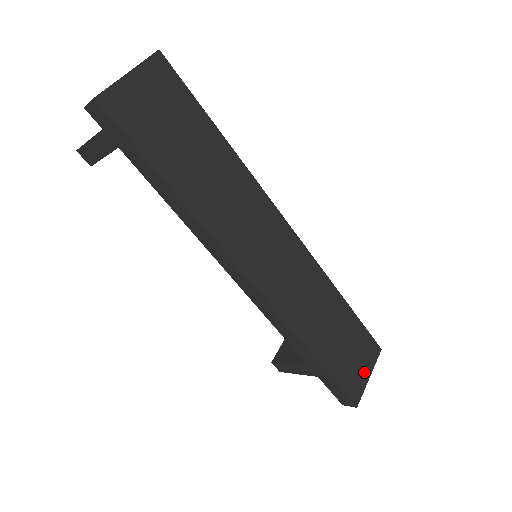
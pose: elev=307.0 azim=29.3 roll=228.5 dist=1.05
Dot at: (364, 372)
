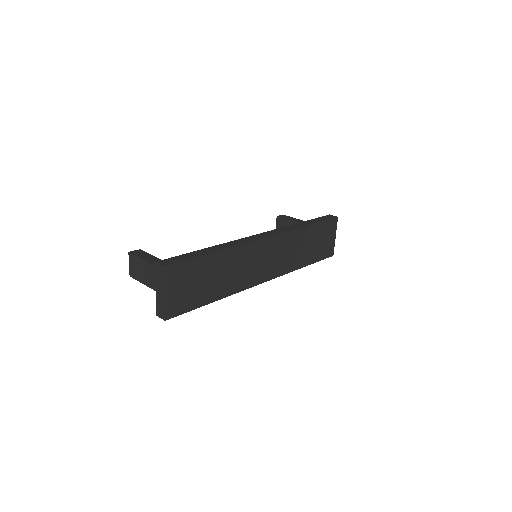
Dot at: (332, 239)
